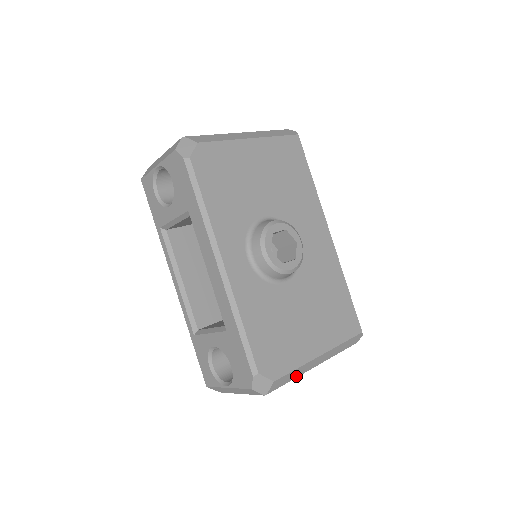
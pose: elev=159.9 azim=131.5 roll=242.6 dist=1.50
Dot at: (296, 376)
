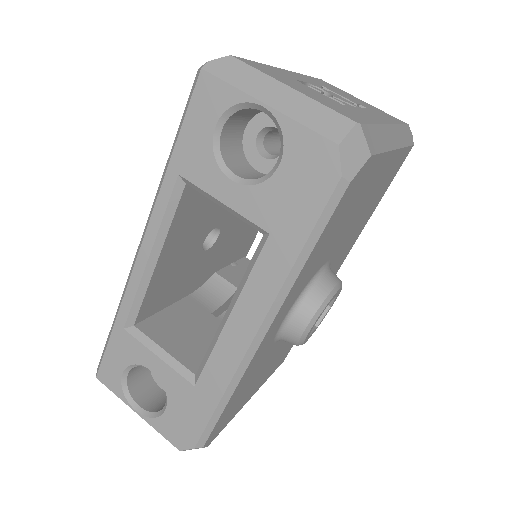
Dot at: occluded
